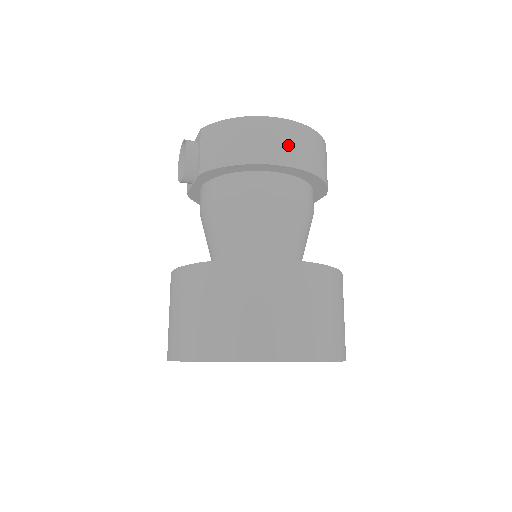
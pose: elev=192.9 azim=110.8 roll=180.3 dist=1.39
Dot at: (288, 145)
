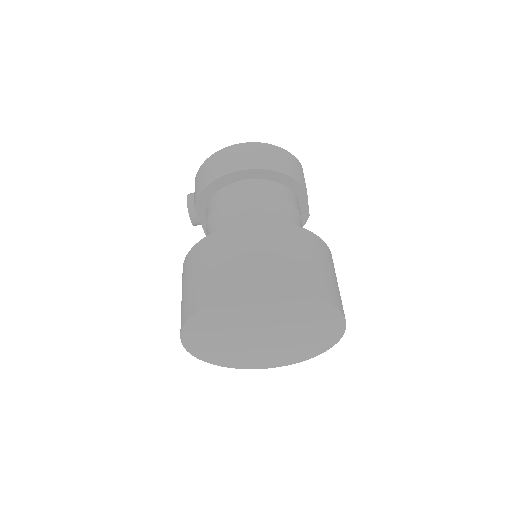
Dot at: (243, 157)
